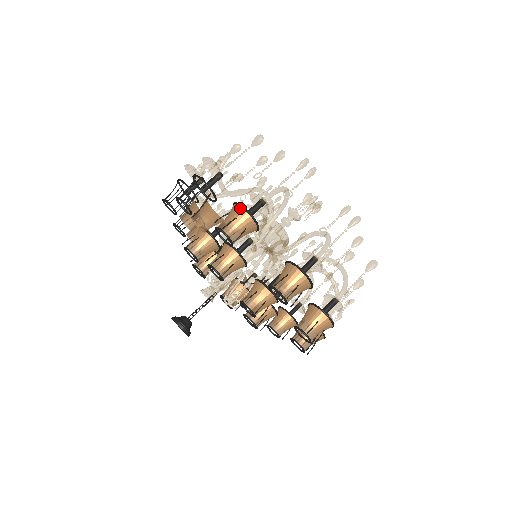
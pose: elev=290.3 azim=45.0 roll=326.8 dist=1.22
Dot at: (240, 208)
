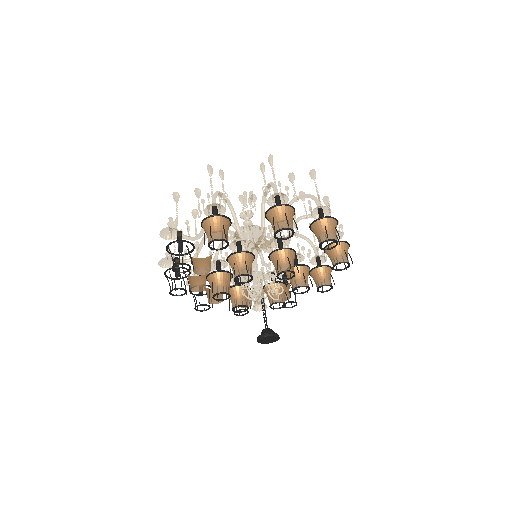
Dot at: (206, 220)
